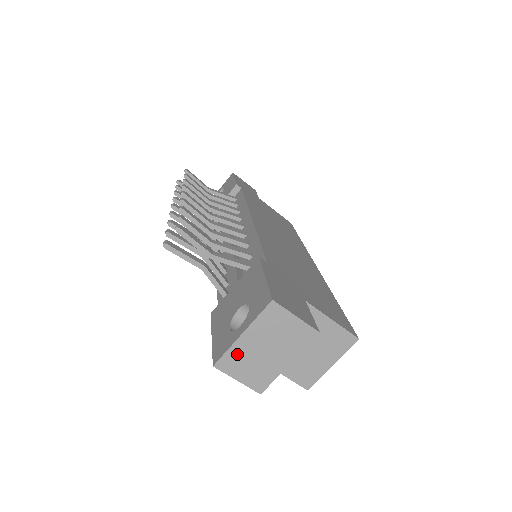
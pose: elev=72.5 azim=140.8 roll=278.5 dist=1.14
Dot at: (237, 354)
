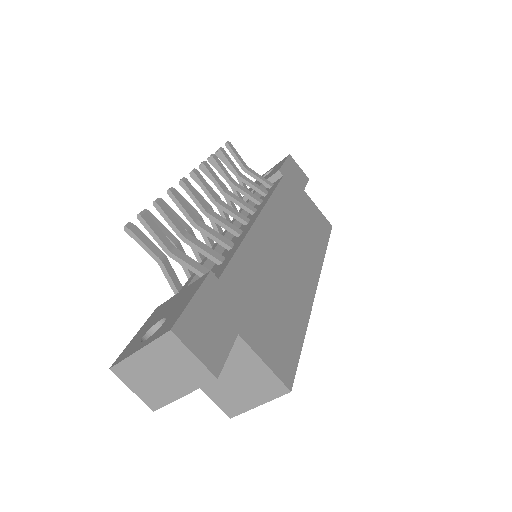
Dot at: (133, 367)
